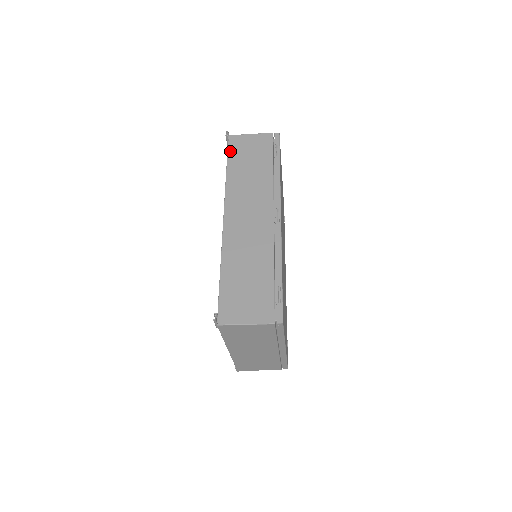
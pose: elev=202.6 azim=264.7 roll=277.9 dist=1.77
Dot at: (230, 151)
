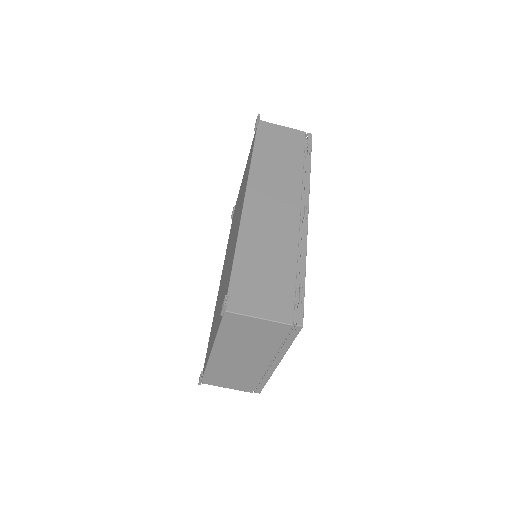
Dot at: (259, 135)
